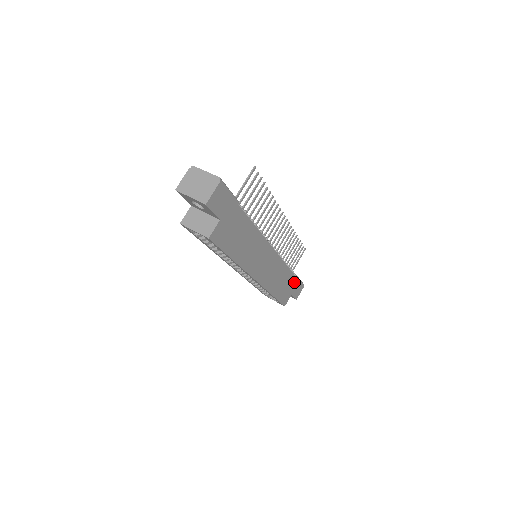
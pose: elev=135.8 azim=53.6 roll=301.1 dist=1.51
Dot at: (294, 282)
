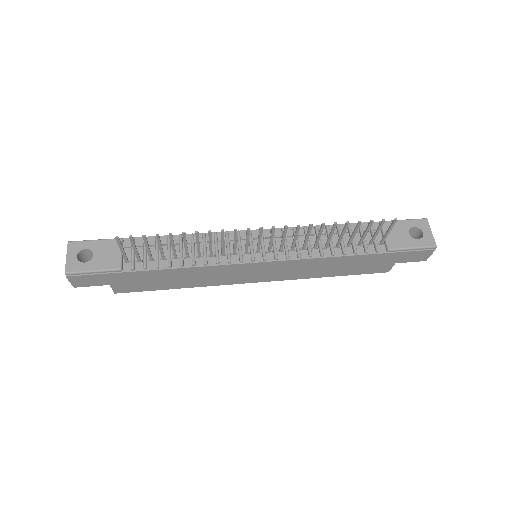
Dot at: (385, 256)
